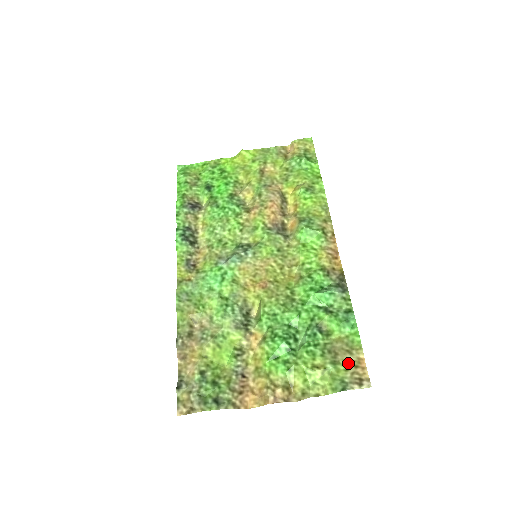
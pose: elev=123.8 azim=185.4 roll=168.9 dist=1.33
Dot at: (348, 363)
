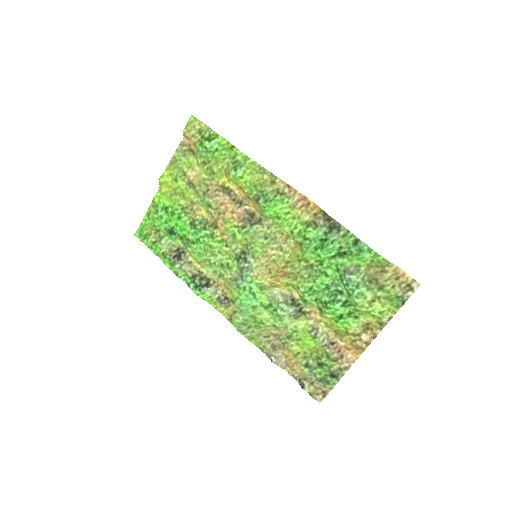
Dot at: (390, 281)
